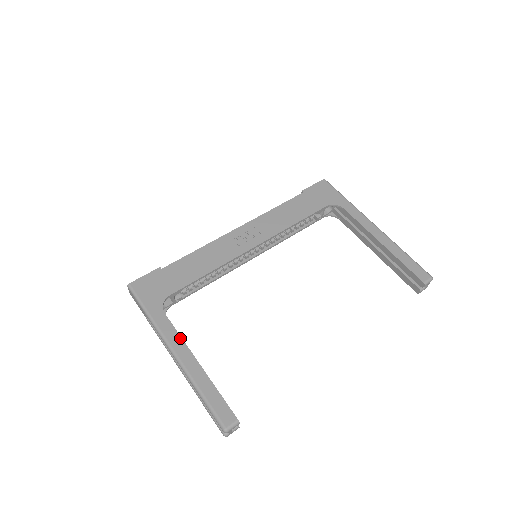
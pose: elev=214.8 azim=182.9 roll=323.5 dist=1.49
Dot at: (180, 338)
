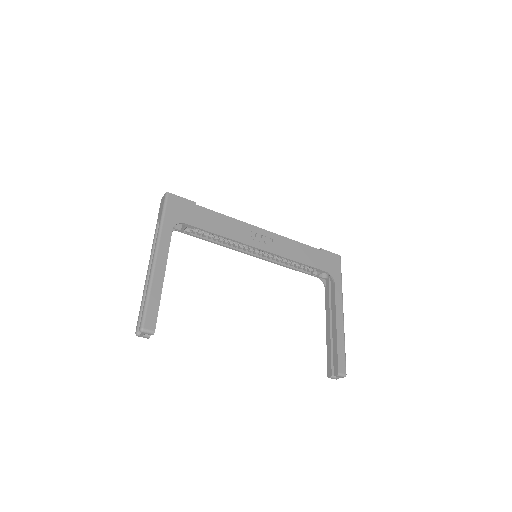
Dot at: (167, 253)
